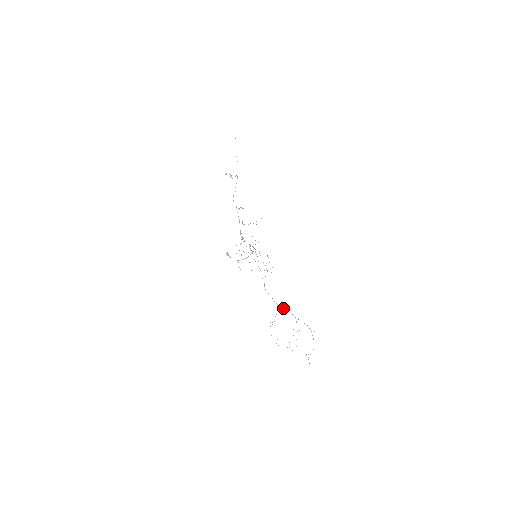
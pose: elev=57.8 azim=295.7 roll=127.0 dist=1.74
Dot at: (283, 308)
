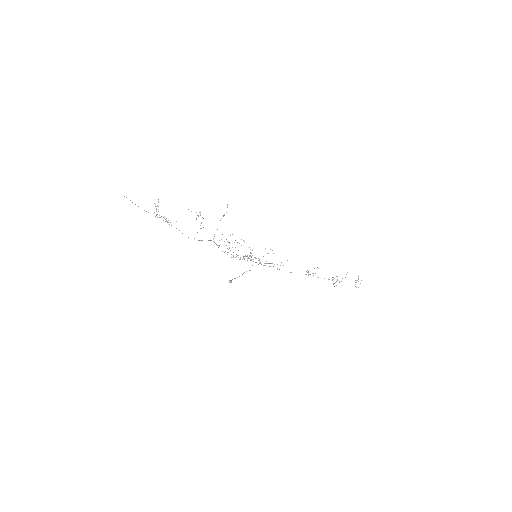
Dot at: occluded
